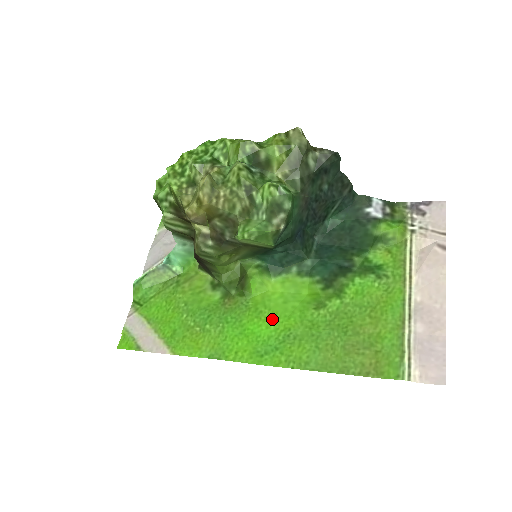
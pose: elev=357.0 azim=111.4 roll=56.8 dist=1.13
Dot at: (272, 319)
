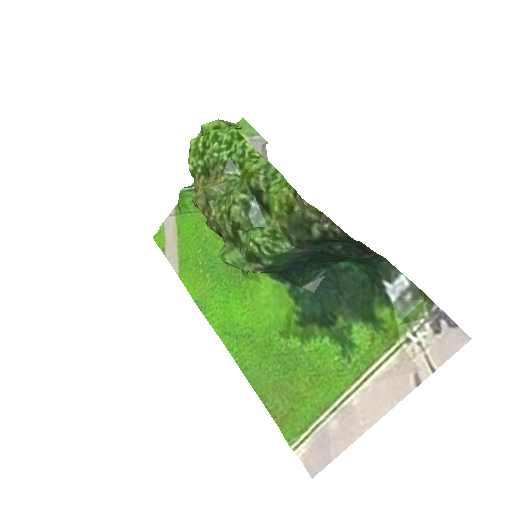
Dot at: (248, 311)
